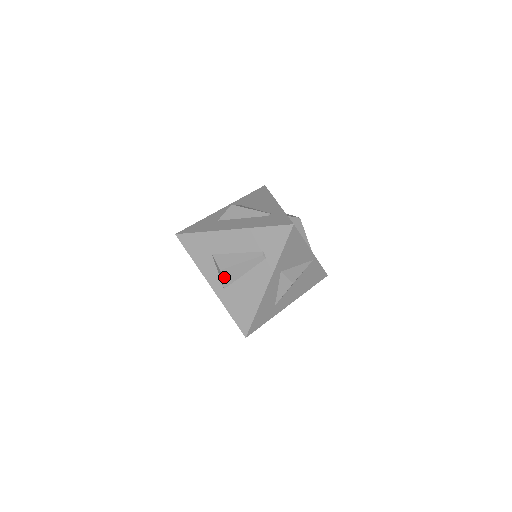
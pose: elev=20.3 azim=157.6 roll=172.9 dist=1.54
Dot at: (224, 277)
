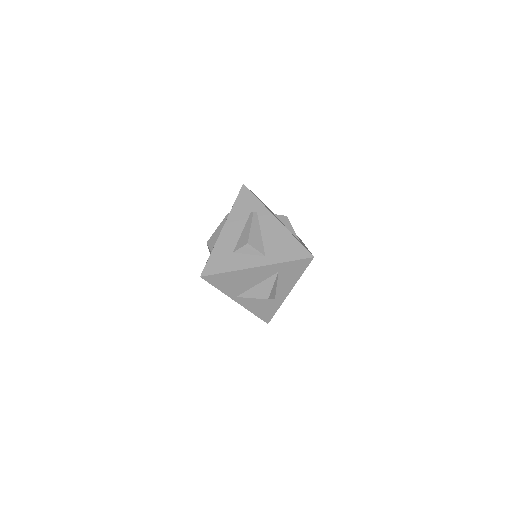
Dot at: (255, 247)
